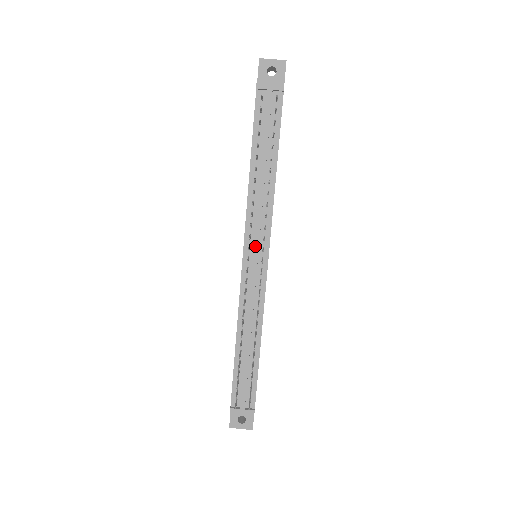
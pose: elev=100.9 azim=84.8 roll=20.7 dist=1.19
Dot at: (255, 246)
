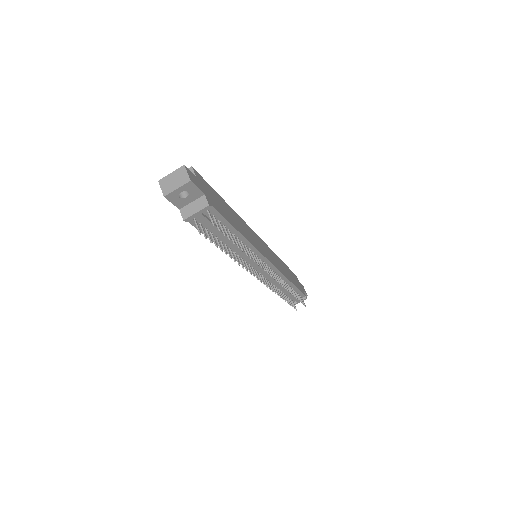
Dot at: (257, 268)
